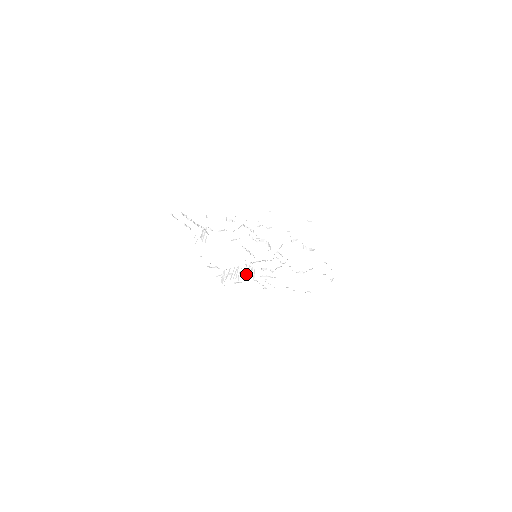
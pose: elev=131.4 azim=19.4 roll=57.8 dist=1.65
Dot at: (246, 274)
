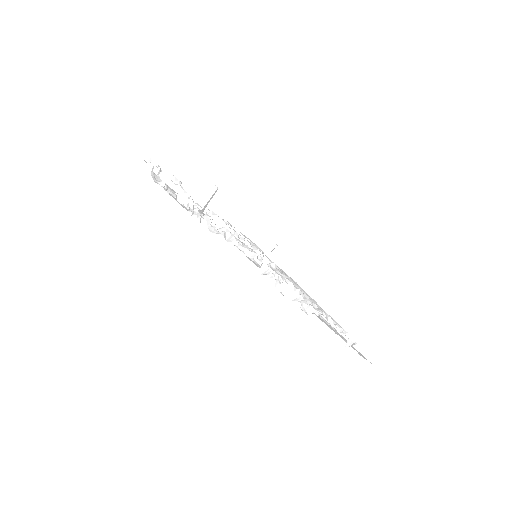
Dot at: occluded
